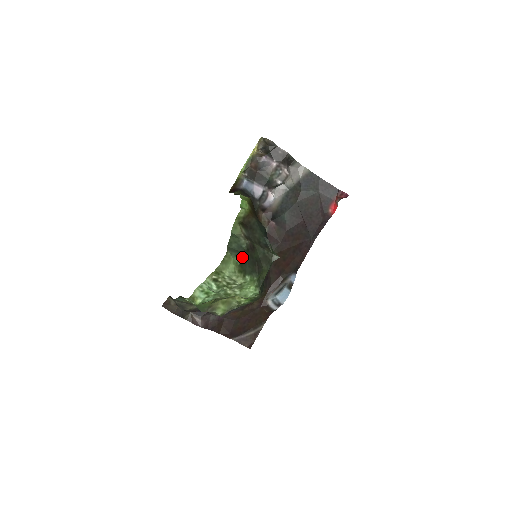
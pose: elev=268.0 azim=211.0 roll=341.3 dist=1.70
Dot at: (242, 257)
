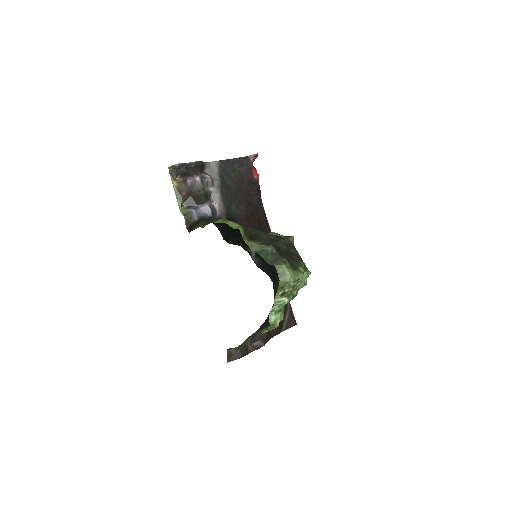
Dot at: (286, 259)
